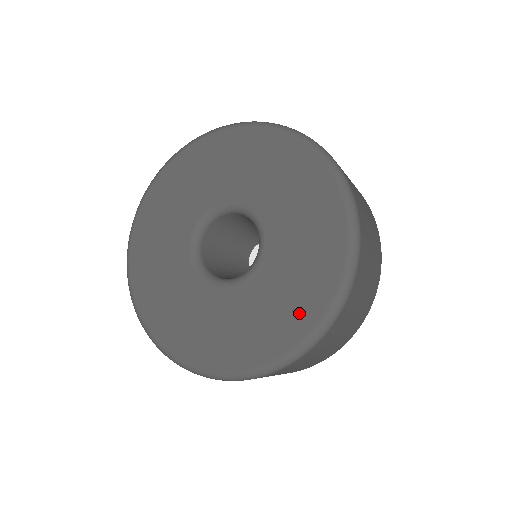
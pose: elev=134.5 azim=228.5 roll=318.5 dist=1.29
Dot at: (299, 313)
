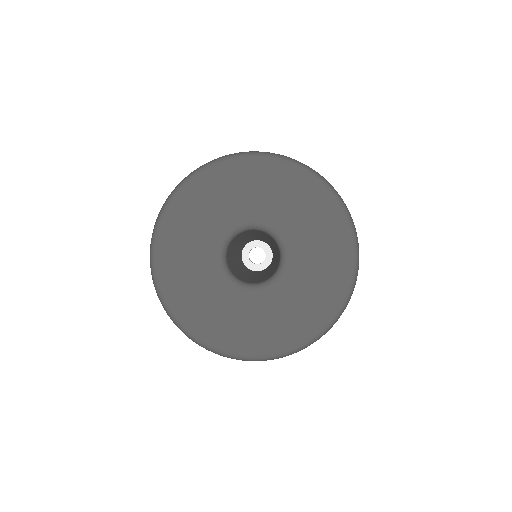
Dot at: (335, 276)
